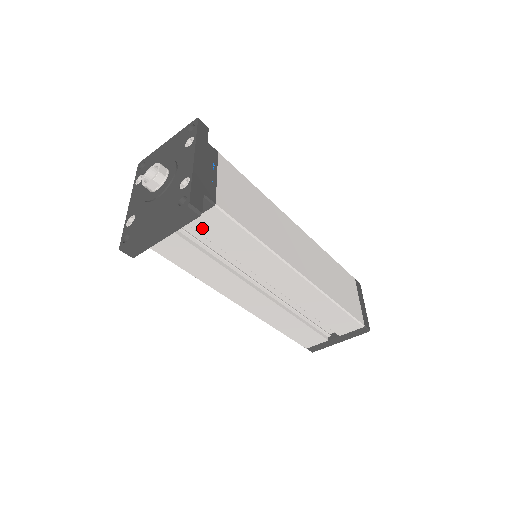
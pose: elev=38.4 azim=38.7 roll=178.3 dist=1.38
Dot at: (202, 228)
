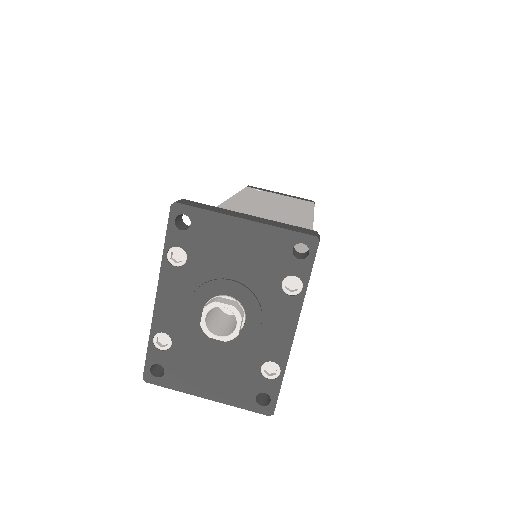
Dot at: occluded
